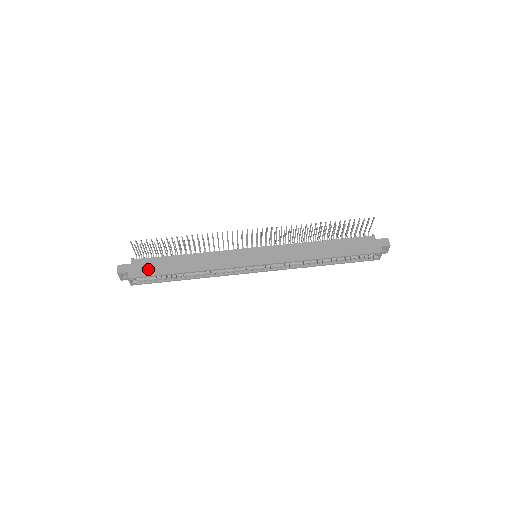
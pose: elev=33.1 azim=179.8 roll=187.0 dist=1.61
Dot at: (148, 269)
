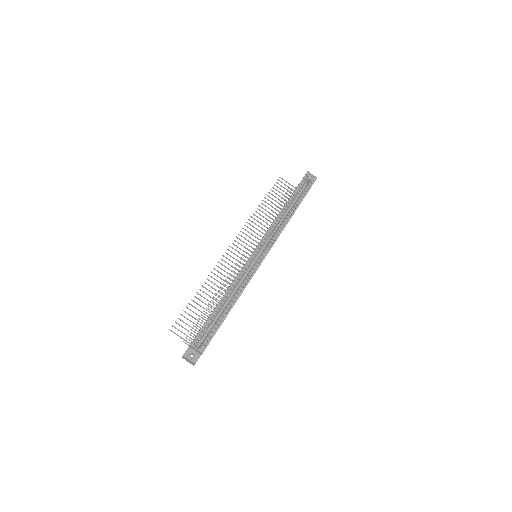
Dot at: occluded
